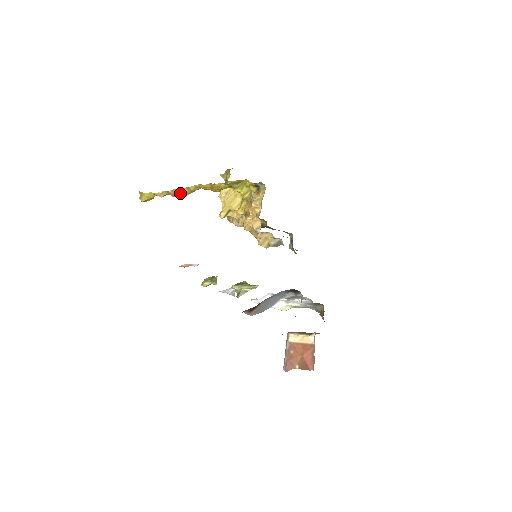
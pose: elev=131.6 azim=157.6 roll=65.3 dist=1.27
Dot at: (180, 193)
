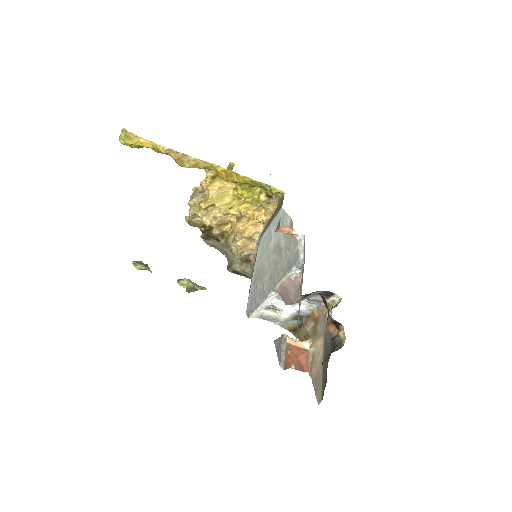
Dot at: (192, 161)
